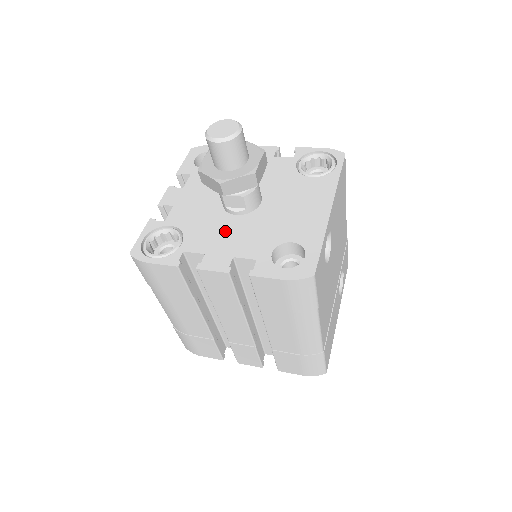
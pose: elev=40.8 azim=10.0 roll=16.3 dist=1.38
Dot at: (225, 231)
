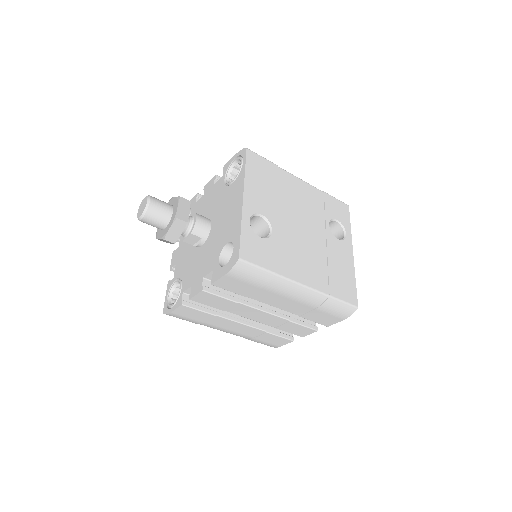
Dot at: (198, 262)
